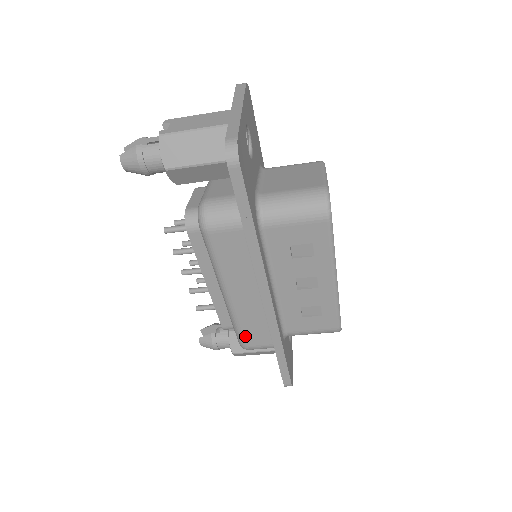
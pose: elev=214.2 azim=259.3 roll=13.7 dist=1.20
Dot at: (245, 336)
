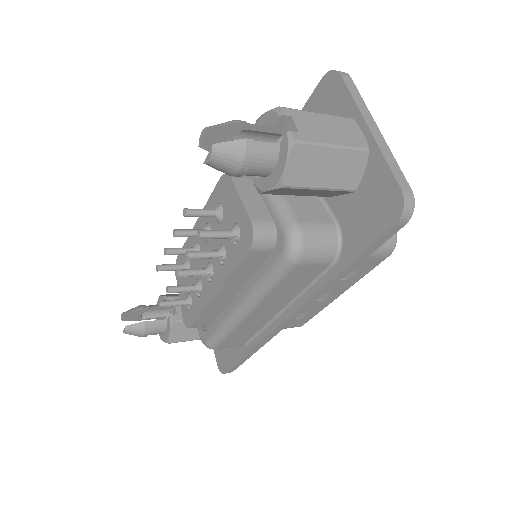
Dot at: (226, 341)
